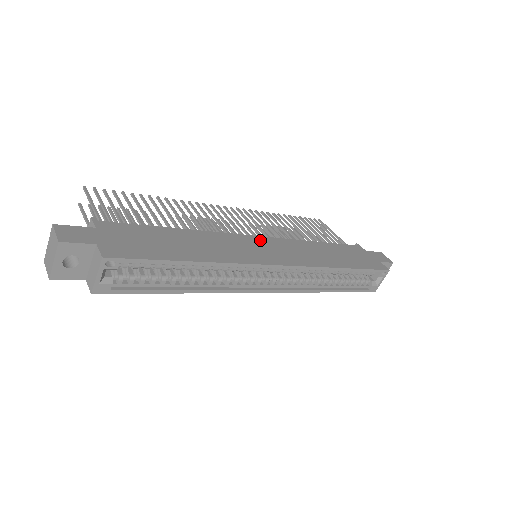
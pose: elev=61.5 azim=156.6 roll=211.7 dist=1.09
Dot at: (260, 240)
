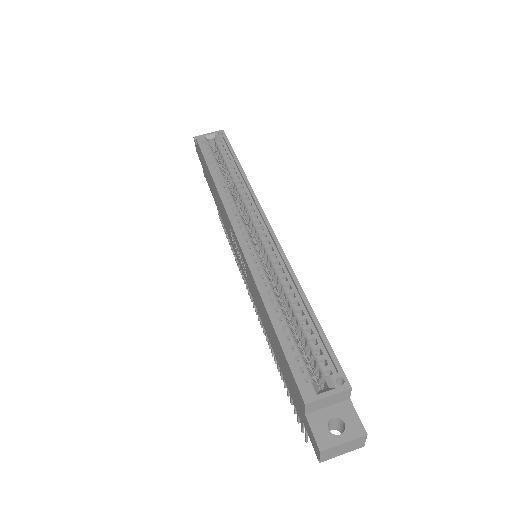
Dot at: occluded
